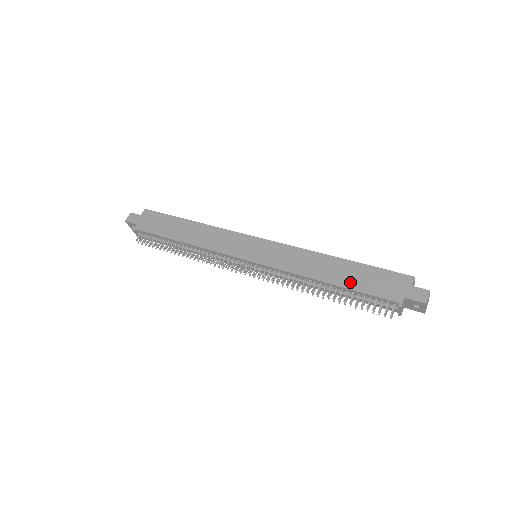
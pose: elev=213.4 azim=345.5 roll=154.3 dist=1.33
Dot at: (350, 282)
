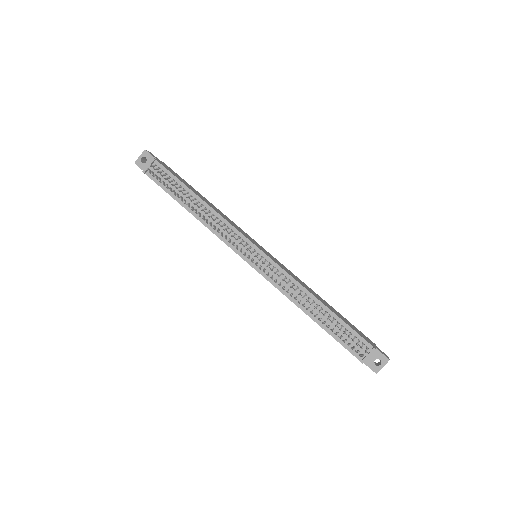
Dot at: occluded
